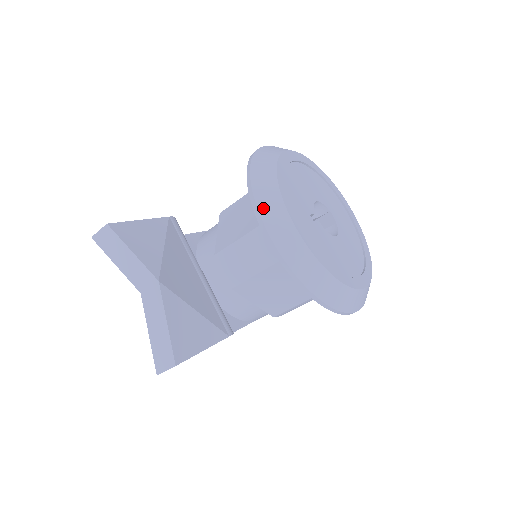
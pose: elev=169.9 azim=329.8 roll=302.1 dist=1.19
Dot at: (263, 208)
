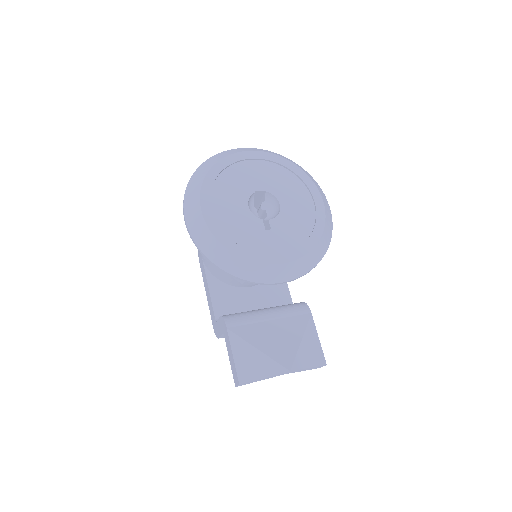
Dot at: (260, 279)
